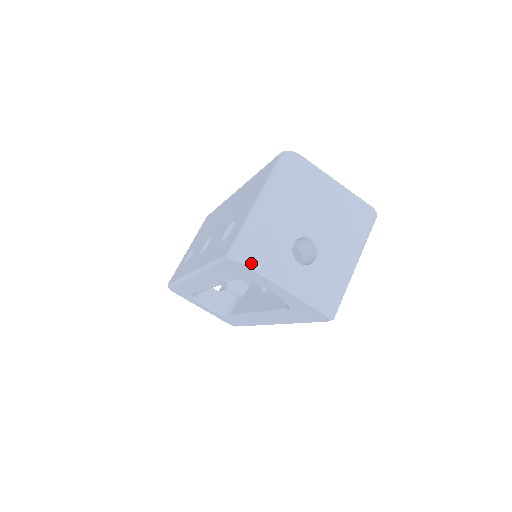
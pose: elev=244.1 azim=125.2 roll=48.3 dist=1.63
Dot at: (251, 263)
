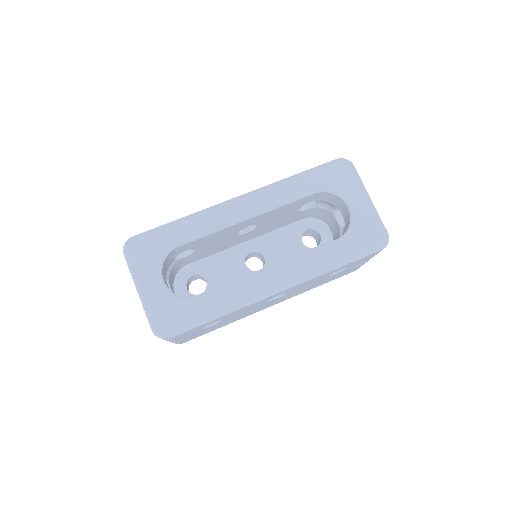
Dot at: (355, 169)
